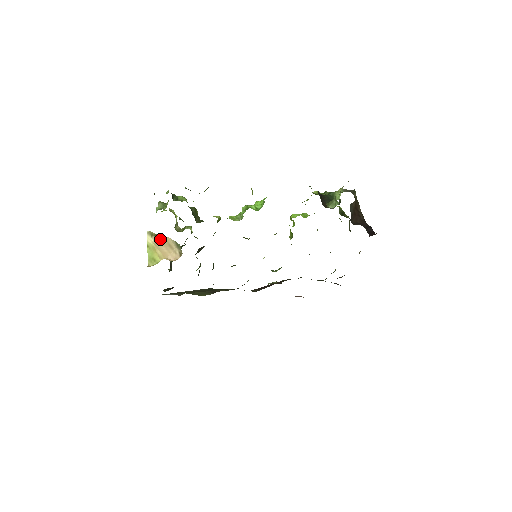
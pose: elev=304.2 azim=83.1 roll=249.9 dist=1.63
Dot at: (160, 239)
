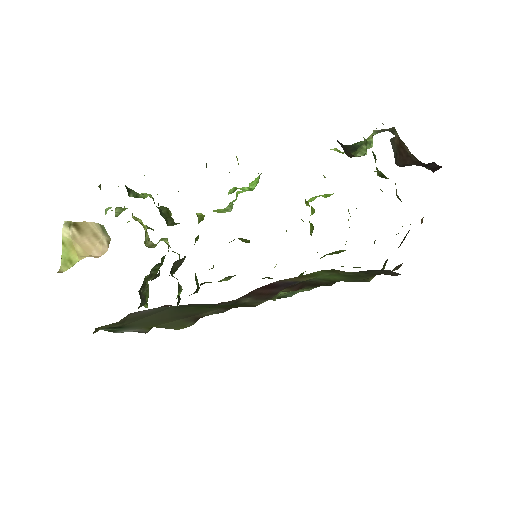
Dot at: (80, 228)
